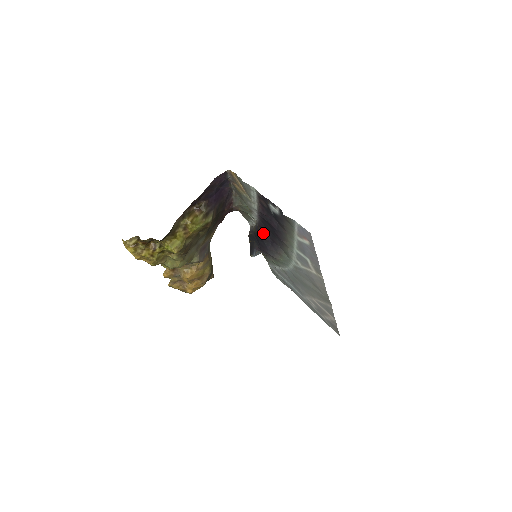
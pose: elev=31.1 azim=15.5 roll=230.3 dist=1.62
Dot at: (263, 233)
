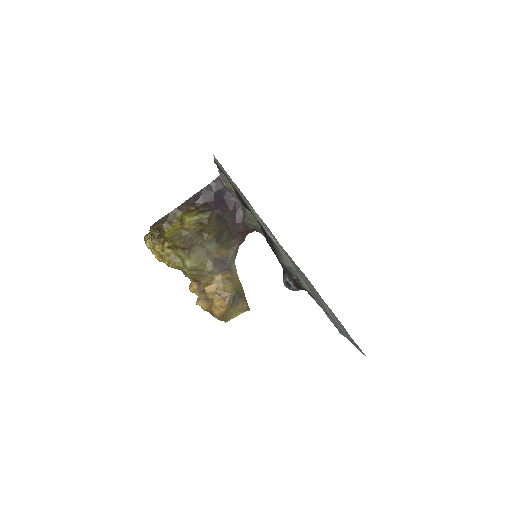
Dot at: (266, 237)
